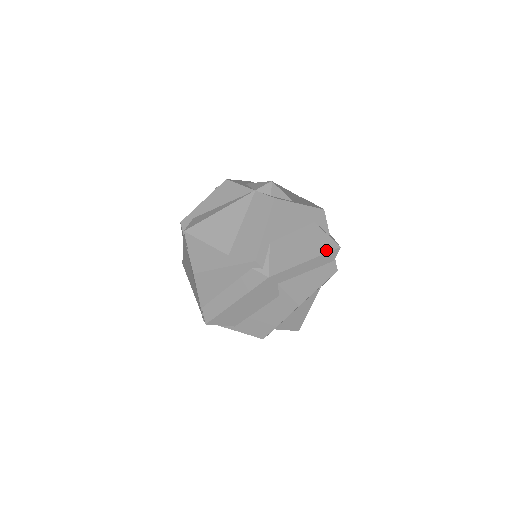
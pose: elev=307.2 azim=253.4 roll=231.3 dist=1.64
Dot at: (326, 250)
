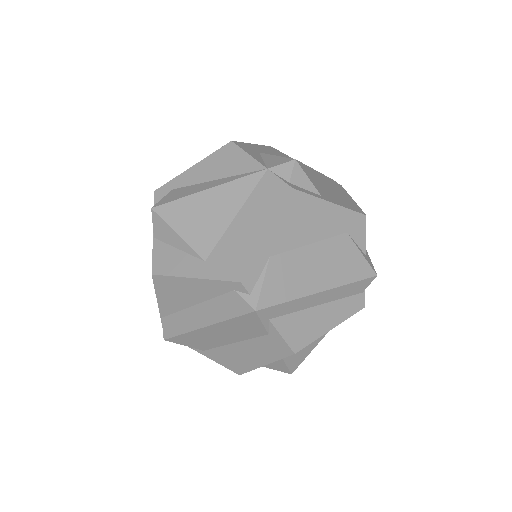
Dot at: (354, 278)
